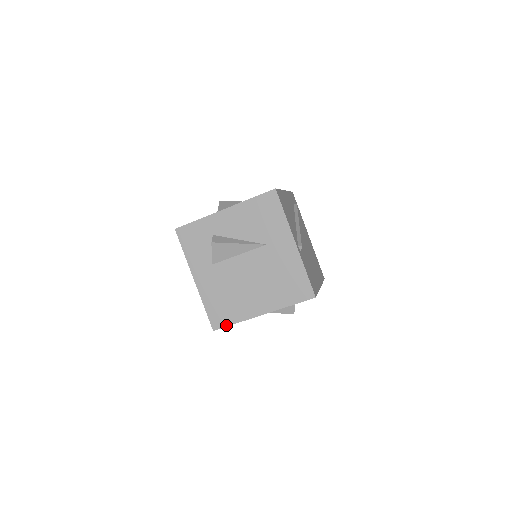
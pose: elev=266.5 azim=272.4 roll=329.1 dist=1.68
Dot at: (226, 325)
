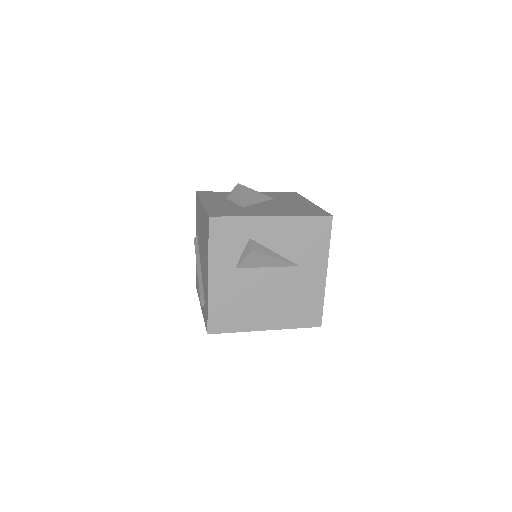
Dot at: (224, 332)
